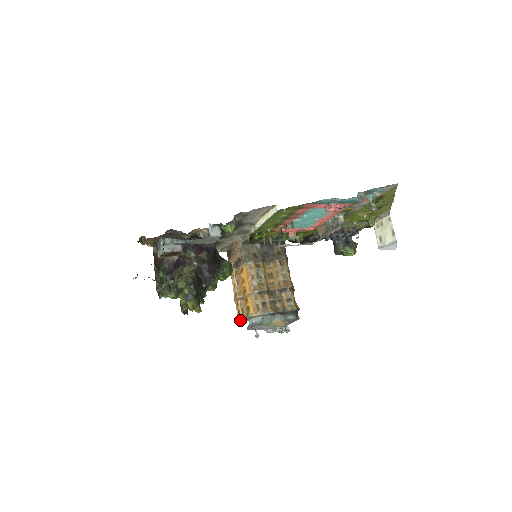
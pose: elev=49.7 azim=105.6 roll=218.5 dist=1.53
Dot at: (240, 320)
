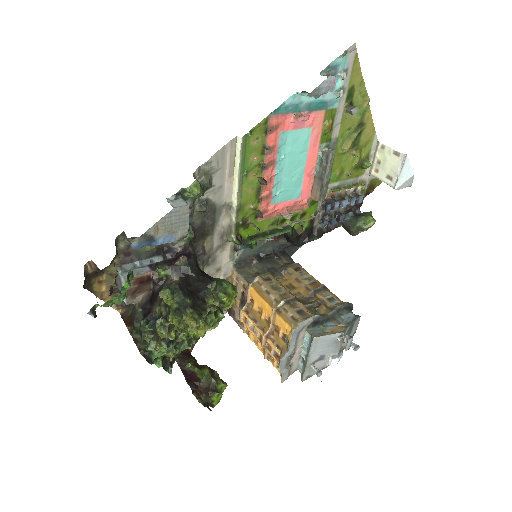
Dot at: (283, 364)
